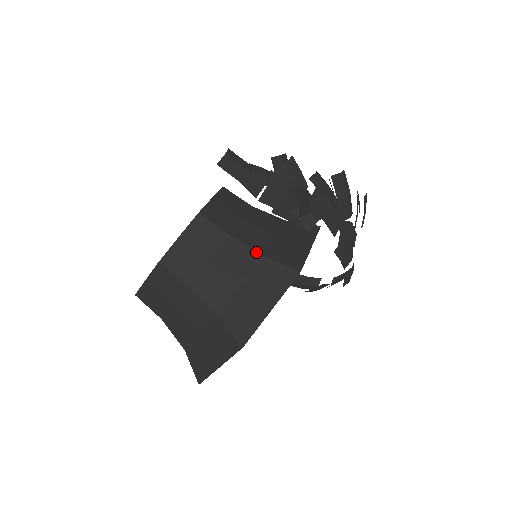
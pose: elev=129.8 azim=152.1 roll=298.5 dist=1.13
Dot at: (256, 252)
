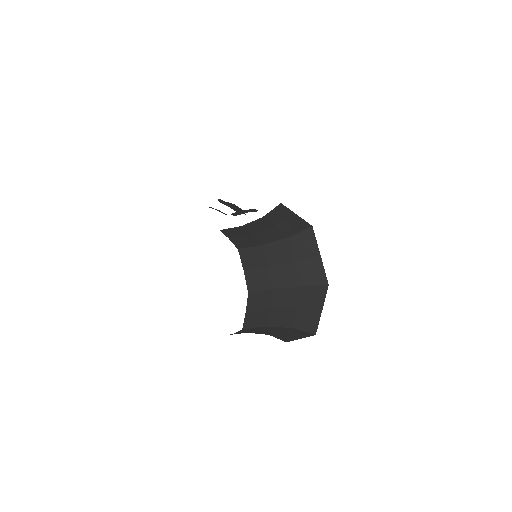
Dot at: (258, 219)
